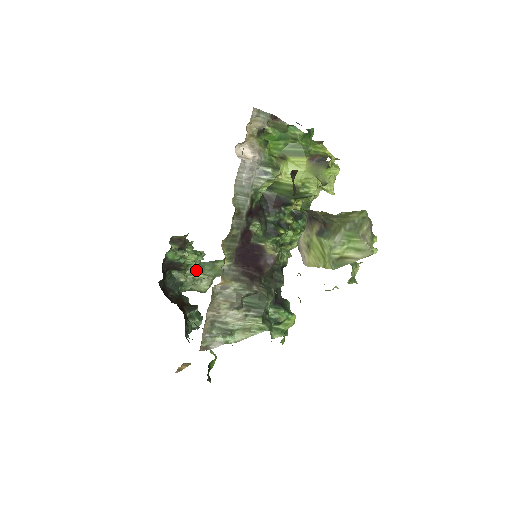
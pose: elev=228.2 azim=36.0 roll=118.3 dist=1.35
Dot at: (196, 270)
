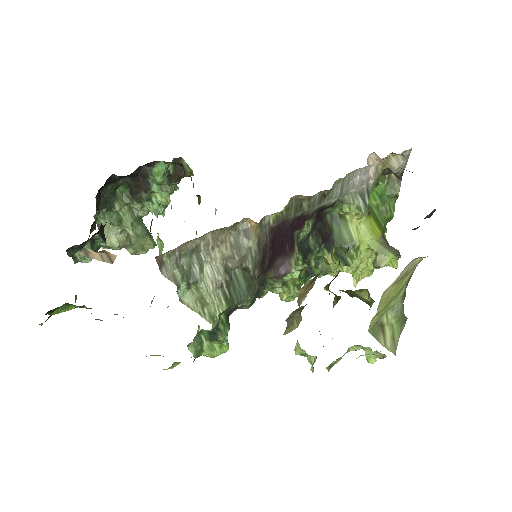
Dot at: (133, 217)
